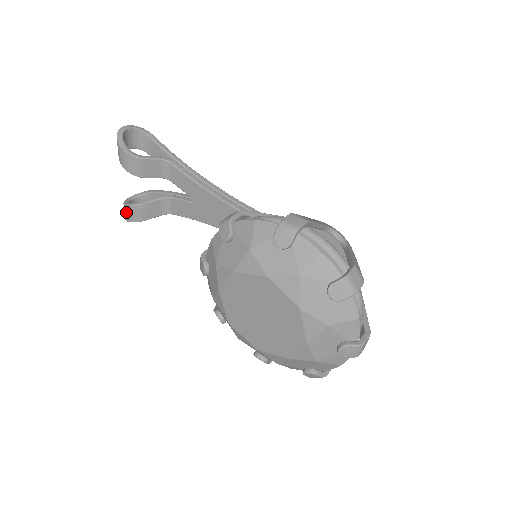
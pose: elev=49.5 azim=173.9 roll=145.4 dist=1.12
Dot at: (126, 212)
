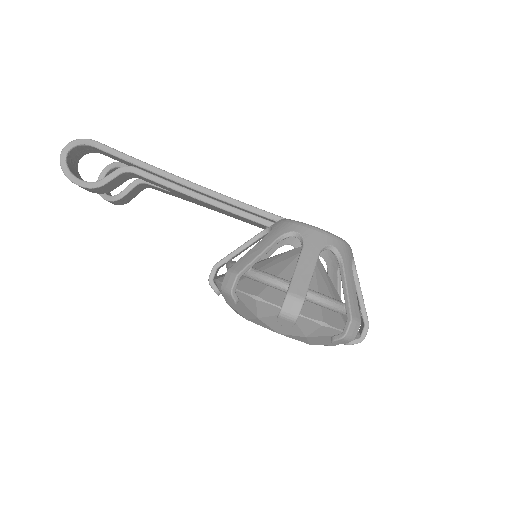
Dot at: occluded
